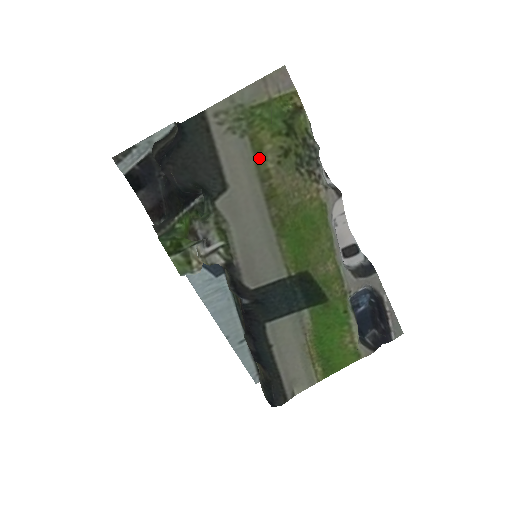
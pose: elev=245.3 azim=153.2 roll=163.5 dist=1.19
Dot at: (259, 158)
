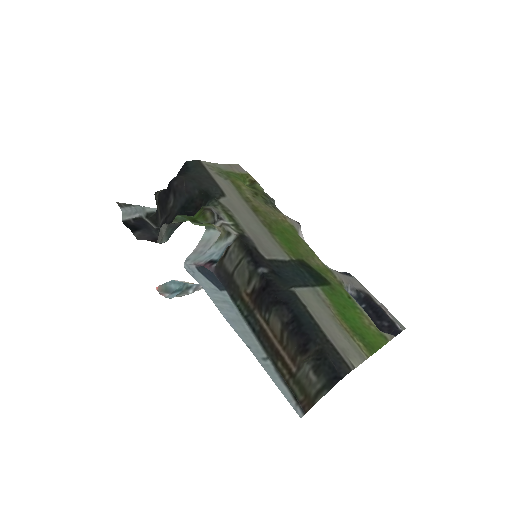
Dot at: (240, 191)
